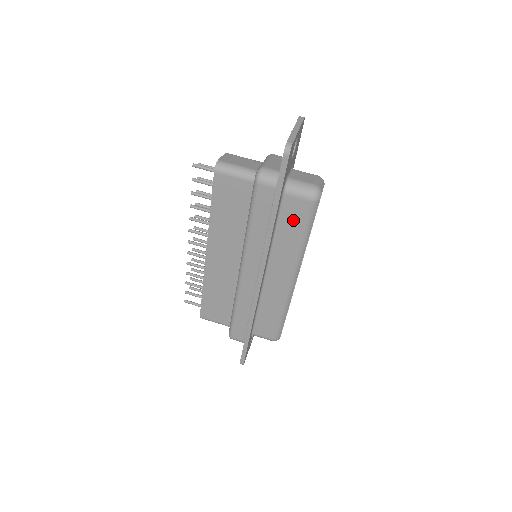
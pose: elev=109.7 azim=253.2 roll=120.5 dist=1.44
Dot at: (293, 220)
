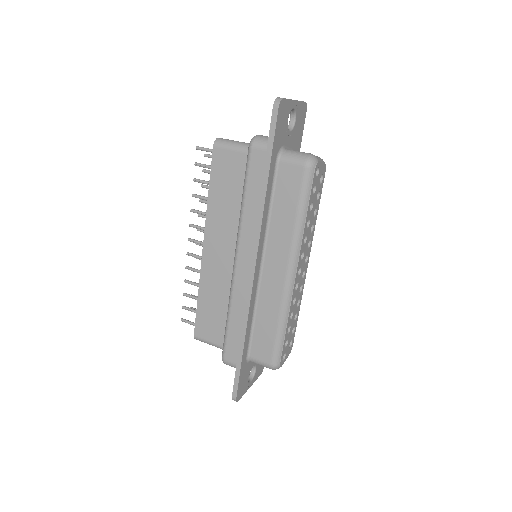
Dot at: (288, 193)
